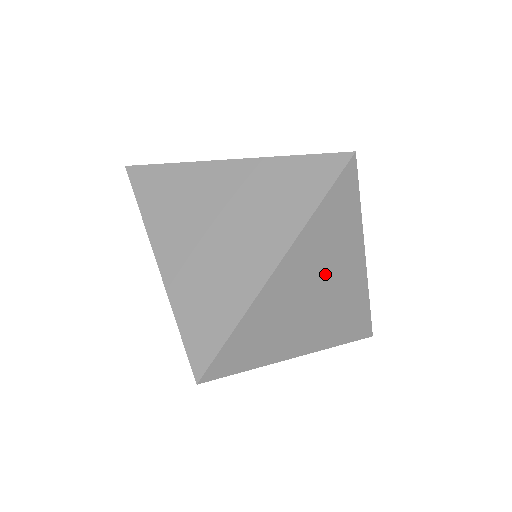
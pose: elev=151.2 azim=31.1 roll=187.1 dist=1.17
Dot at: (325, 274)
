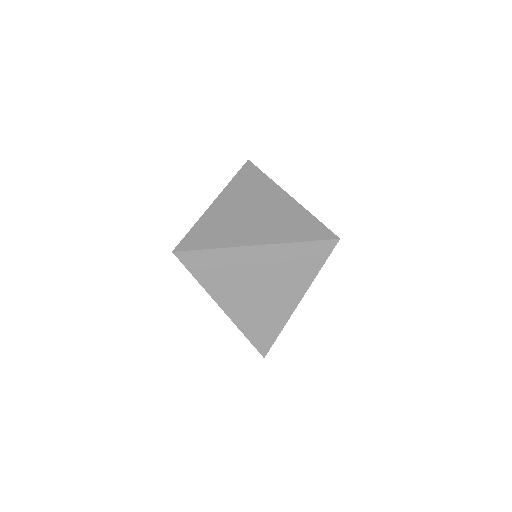
Dot at: (273, 281)
